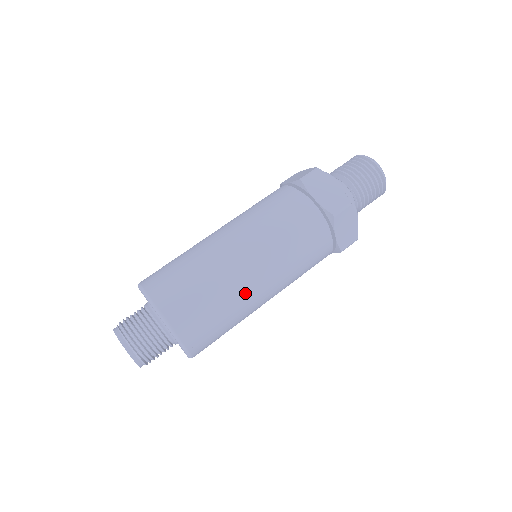
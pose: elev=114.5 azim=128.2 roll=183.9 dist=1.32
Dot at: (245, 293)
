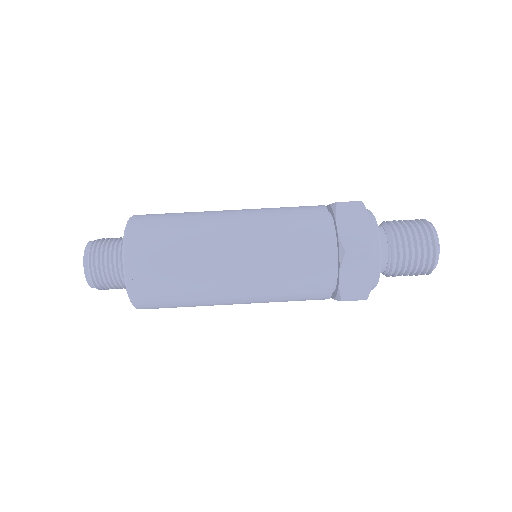
Dot at: (211, 273)
